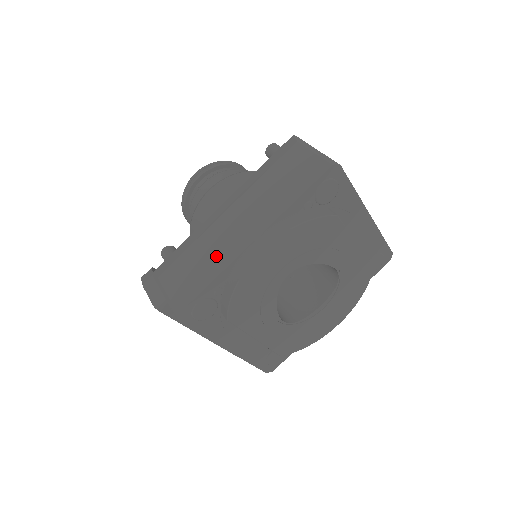
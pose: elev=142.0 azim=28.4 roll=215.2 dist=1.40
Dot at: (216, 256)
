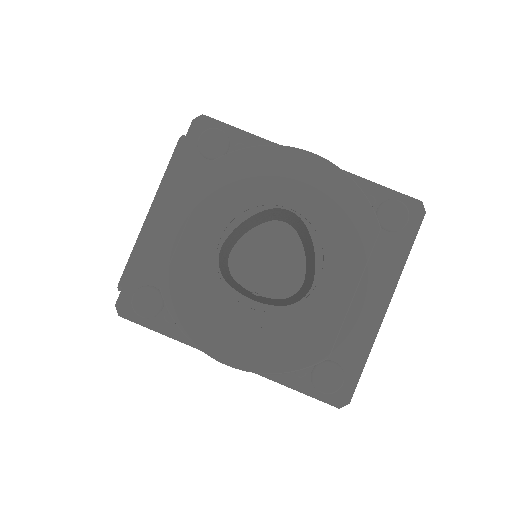
Dot at: occluded
